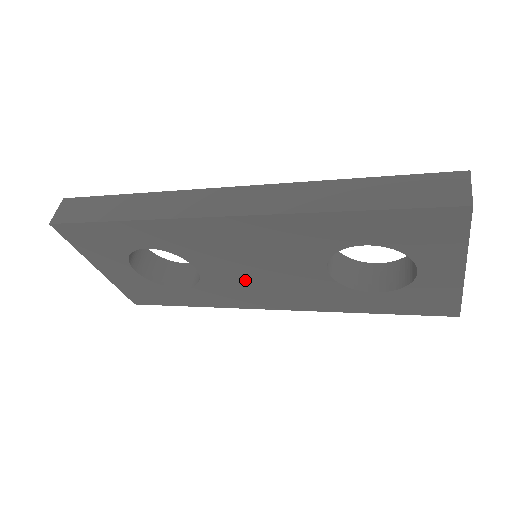
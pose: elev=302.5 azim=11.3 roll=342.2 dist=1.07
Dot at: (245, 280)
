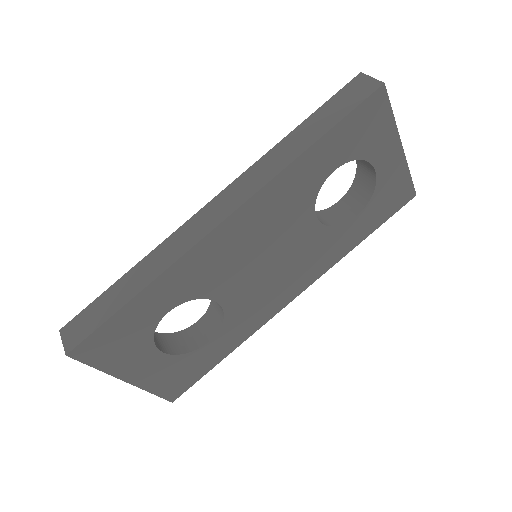
Dot at: (261, 283)
